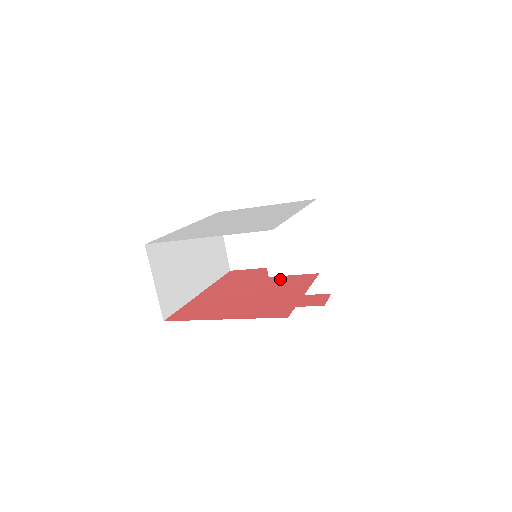
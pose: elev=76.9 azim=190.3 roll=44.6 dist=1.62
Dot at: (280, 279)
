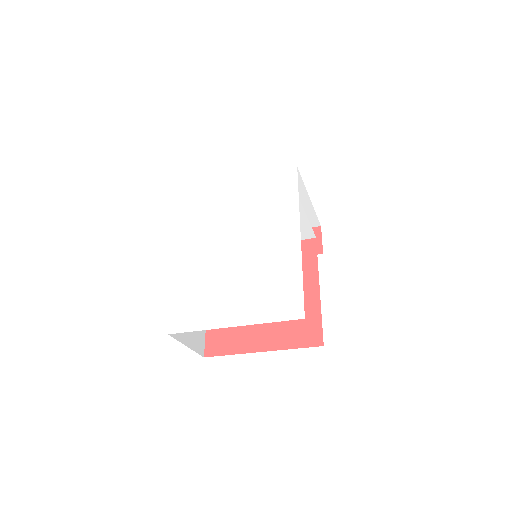
Dot at: occluded
